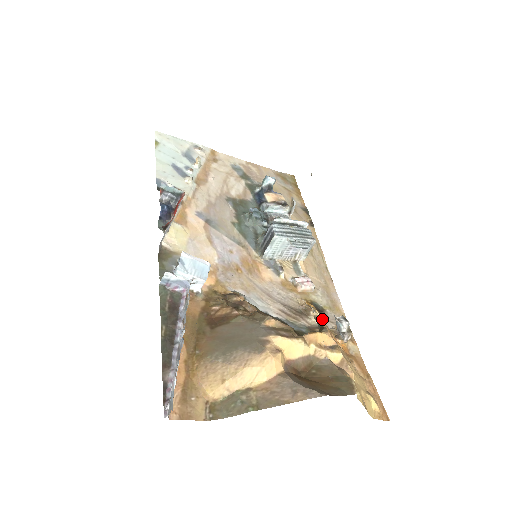
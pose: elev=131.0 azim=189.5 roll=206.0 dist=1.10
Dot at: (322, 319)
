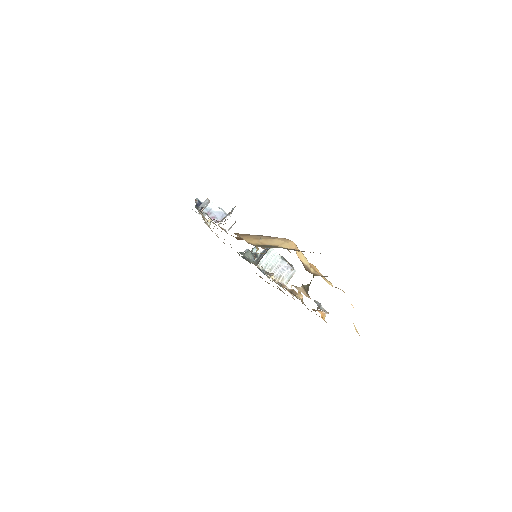
Dot at: occluded
